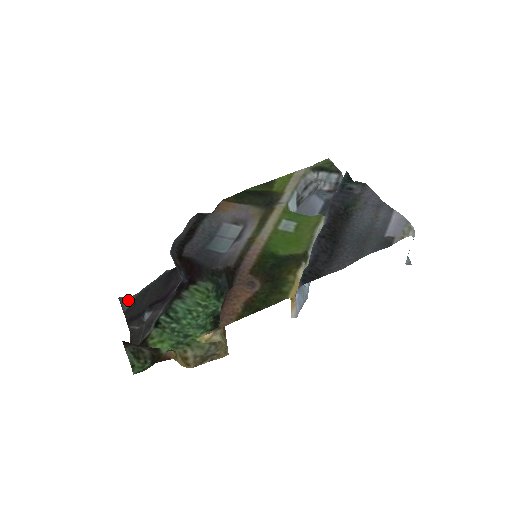
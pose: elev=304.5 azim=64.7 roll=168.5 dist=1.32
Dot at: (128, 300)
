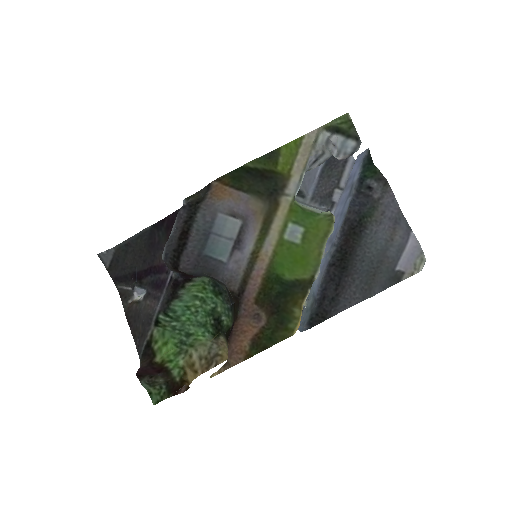
Dot at: (108, 254)
